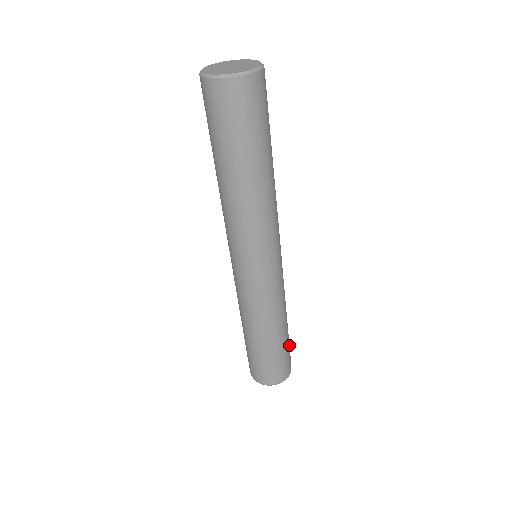
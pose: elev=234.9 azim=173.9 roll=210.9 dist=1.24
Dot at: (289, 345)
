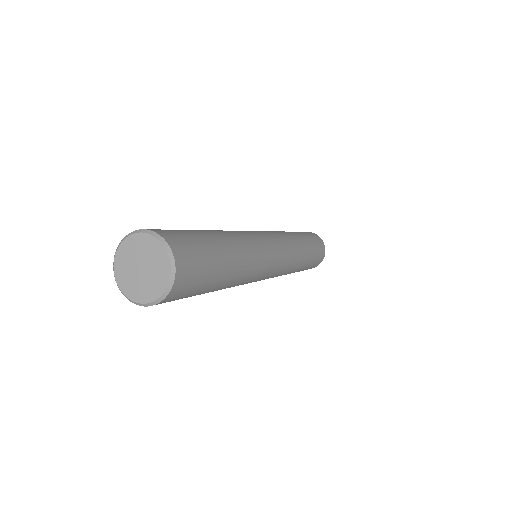
Dot at: (316, 246)
